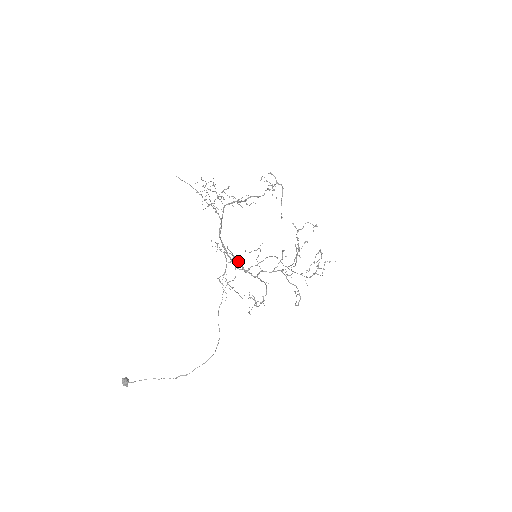
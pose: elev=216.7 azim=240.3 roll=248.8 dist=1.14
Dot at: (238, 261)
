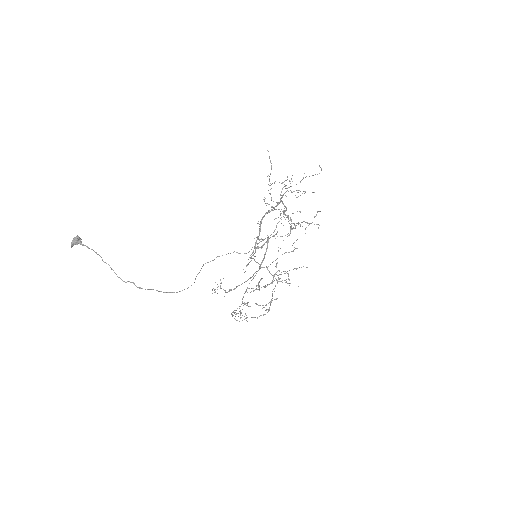
Dot at: (264, 244)
